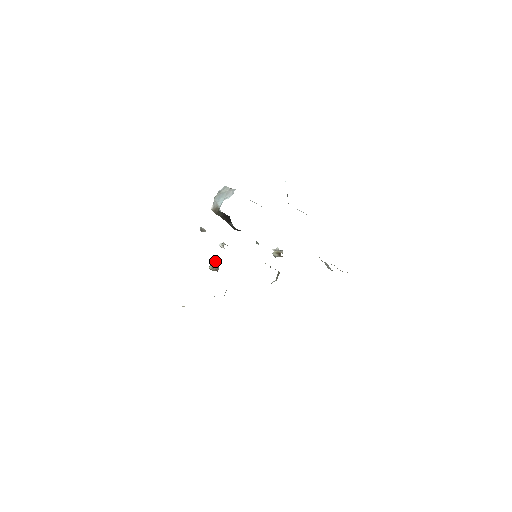
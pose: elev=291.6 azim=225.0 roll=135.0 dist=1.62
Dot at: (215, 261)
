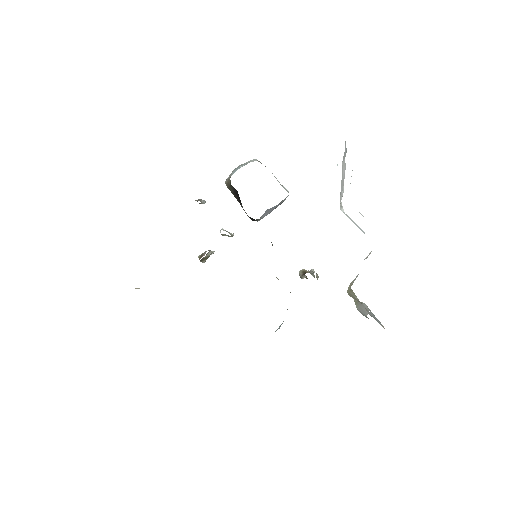
Dot at: (208, 250)
